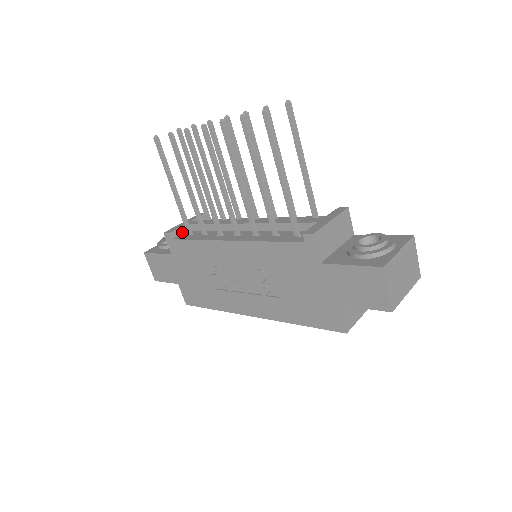
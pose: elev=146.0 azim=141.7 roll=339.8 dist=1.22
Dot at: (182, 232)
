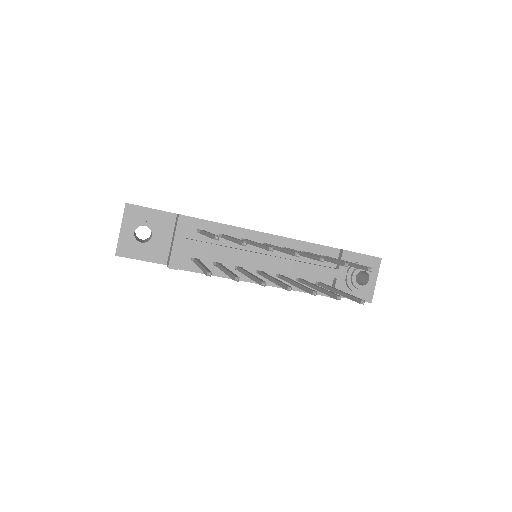
Dot at: (181, 254)
